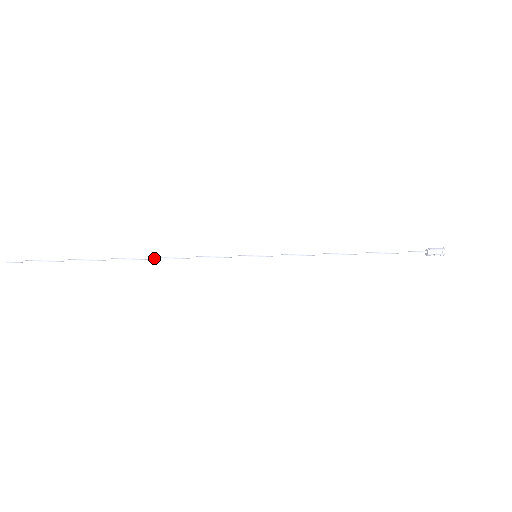
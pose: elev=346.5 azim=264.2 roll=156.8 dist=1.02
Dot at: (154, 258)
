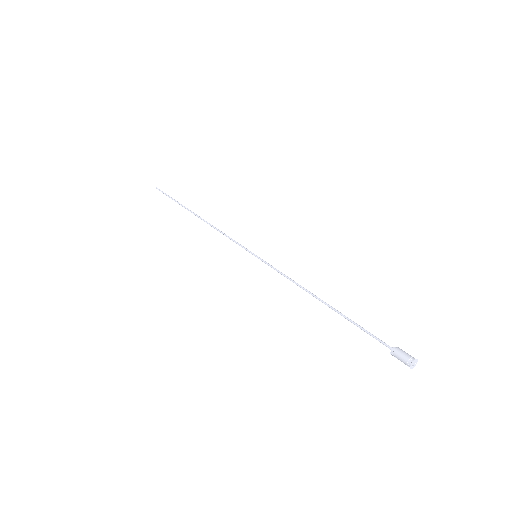
Dot at: (206, 222)
